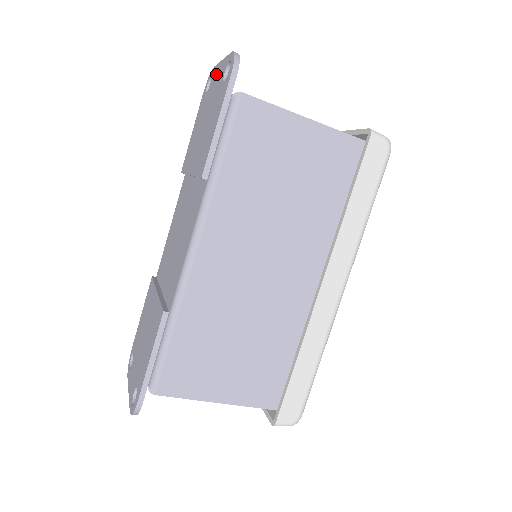
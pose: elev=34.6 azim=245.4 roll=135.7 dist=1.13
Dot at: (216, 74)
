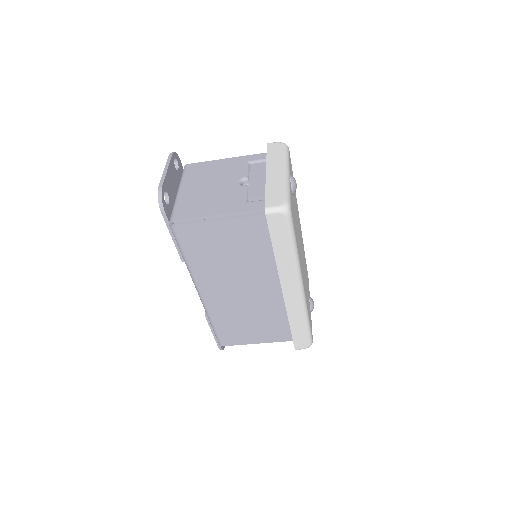
Dot at: occluded
